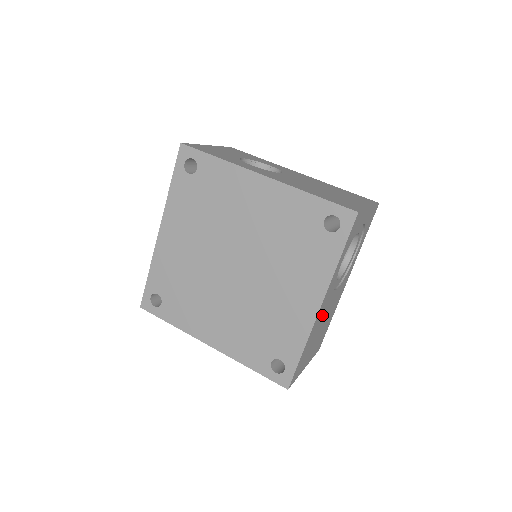
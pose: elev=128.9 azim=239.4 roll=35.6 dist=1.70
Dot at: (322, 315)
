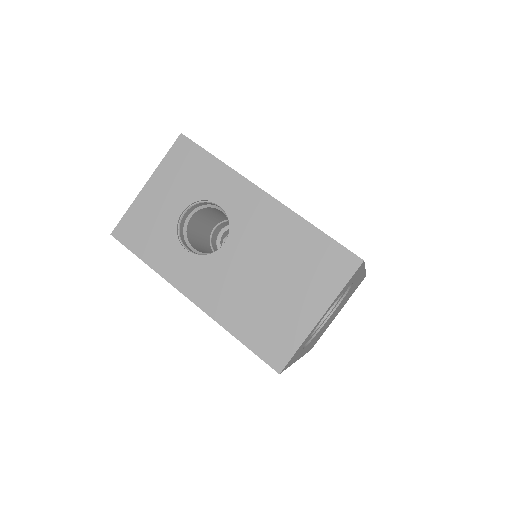
Dot at: (318, 334)
